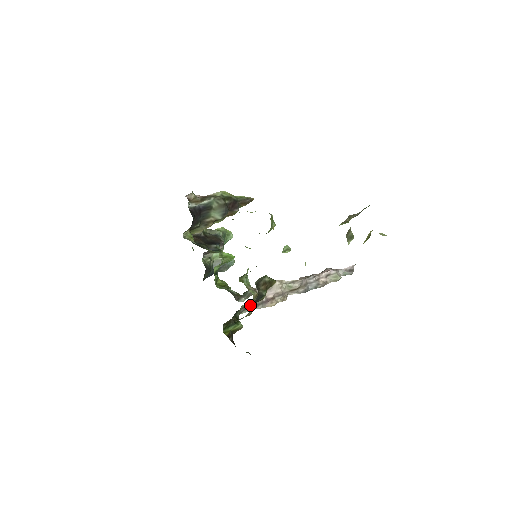
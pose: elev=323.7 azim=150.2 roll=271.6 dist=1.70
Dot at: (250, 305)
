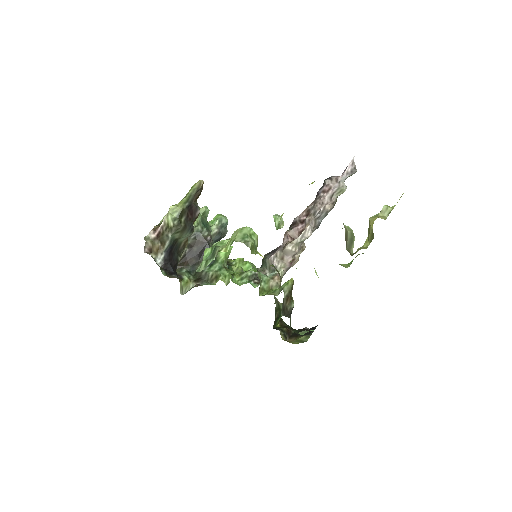
Dot at: occluded
